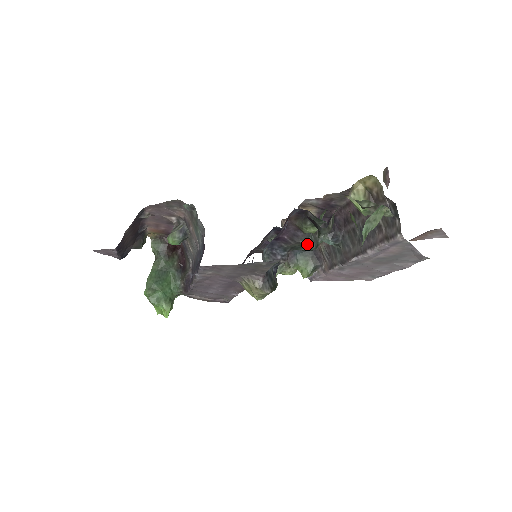
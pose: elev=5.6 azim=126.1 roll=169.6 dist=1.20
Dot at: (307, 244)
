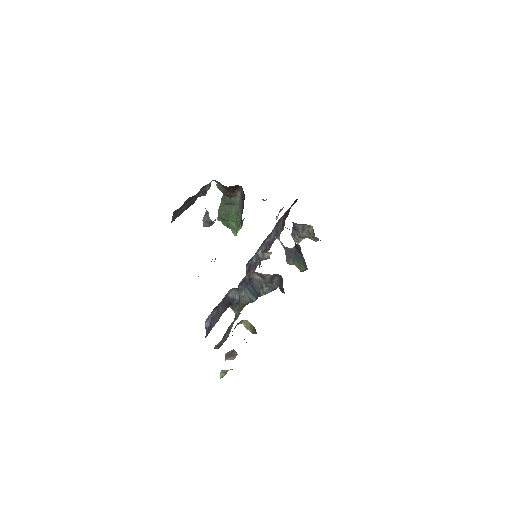
Dot at: (258, 296)
